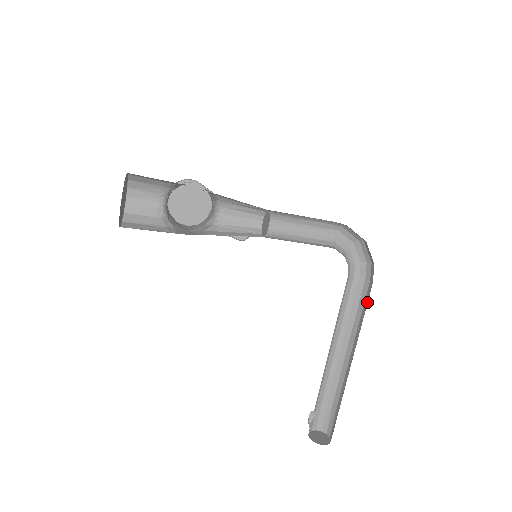
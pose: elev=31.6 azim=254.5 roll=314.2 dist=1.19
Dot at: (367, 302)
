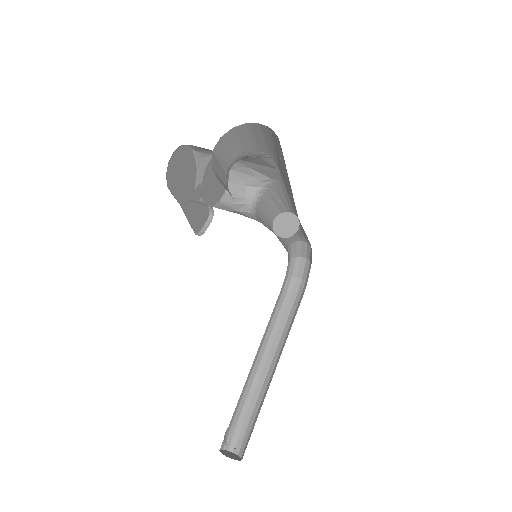
Dot at: (290, 312)
